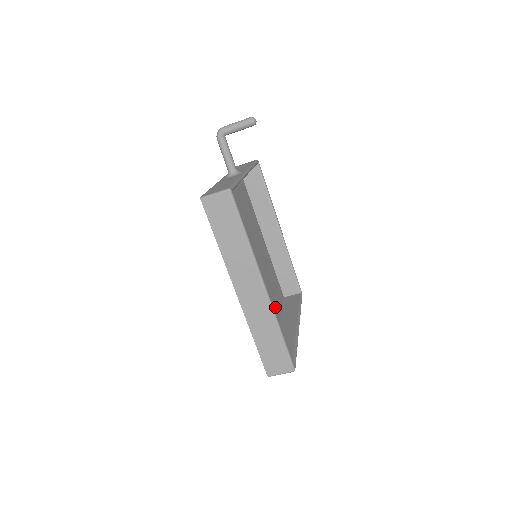
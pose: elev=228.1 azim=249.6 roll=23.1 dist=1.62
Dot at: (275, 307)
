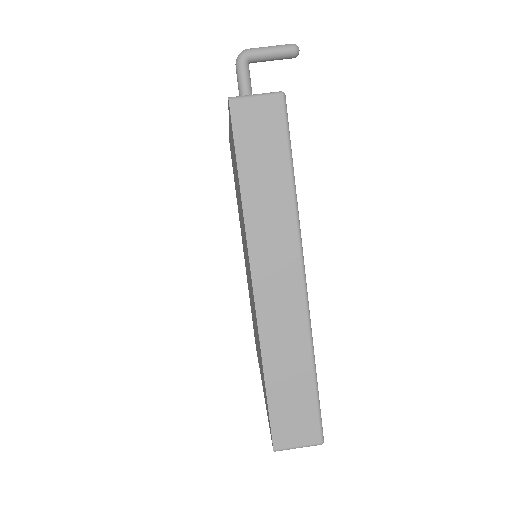
Dot at: occluded
